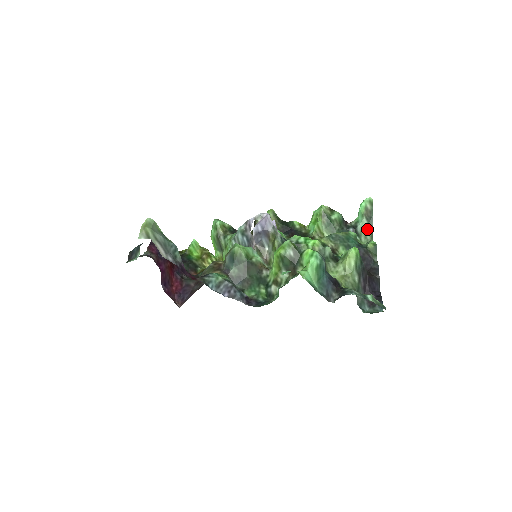
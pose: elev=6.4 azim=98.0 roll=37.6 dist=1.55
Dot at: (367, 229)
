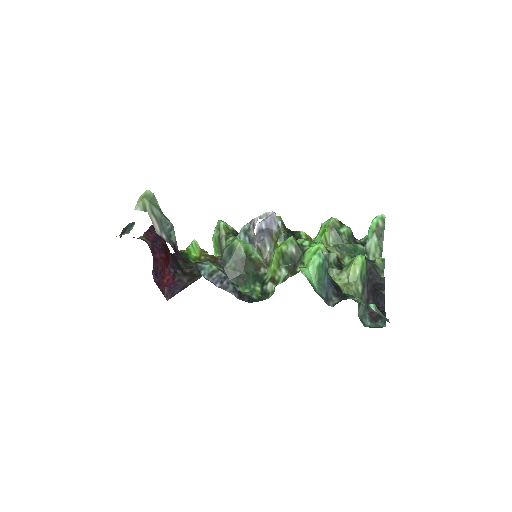
Dot at: (376, 247)
